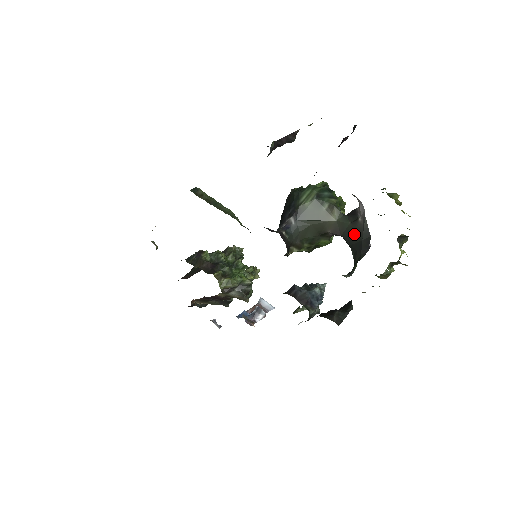
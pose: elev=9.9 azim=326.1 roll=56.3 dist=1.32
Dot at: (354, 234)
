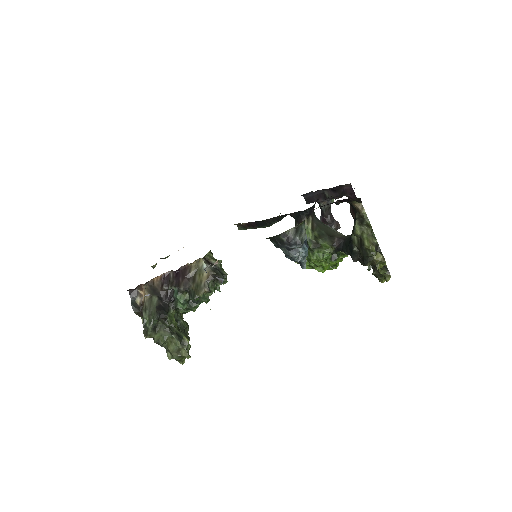
Dot at: occluded
